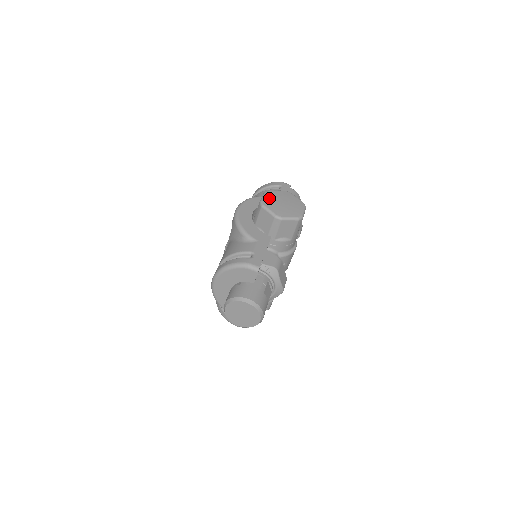
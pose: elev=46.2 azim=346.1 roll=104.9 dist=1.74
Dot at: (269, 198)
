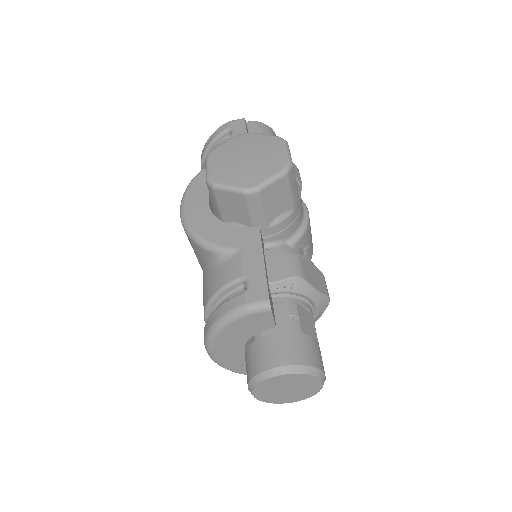
Dot at: (218, 165)
